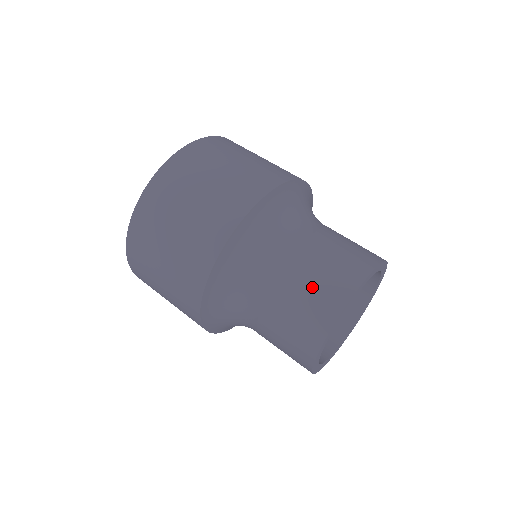
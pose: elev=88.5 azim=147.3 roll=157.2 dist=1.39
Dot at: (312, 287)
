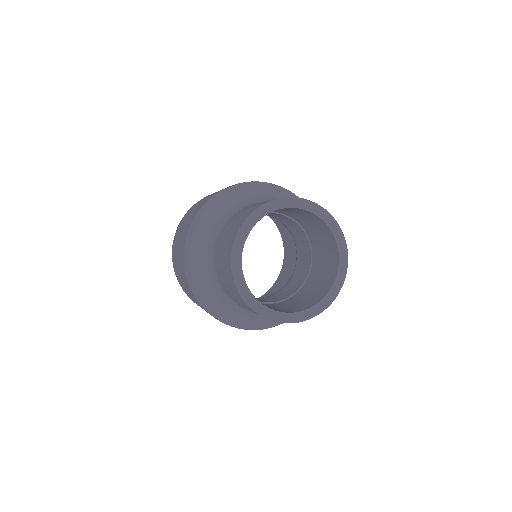
Dot at: (235, 222)
